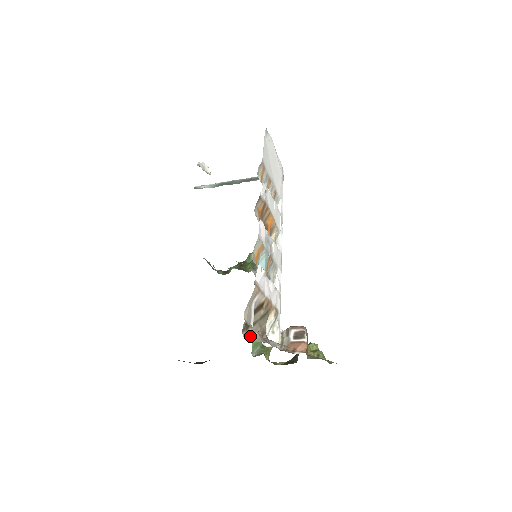
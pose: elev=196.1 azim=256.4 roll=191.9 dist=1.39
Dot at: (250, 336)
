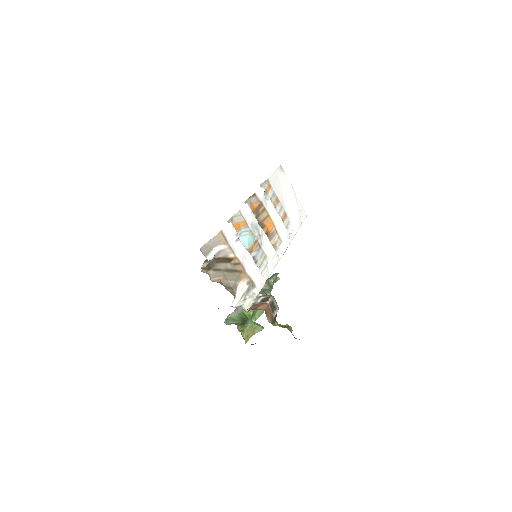
Dot at: (208, 274)
